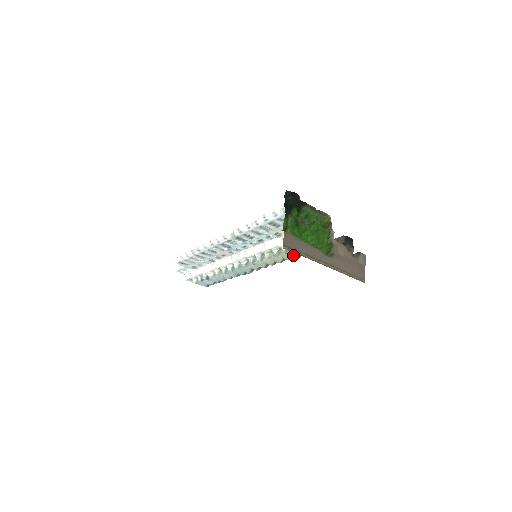
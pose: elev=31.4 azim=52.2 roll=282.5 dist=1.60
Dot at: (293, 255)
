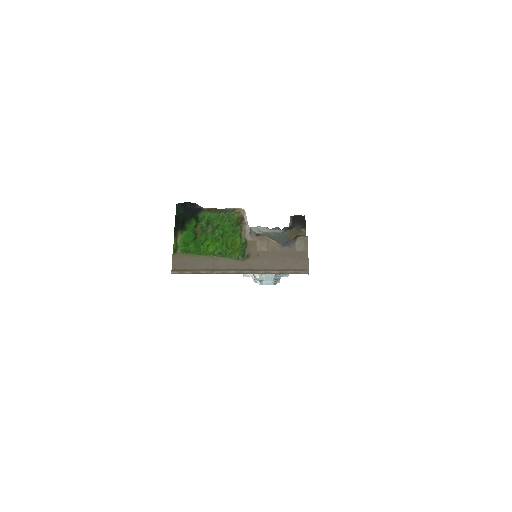
Dot at: occluded
